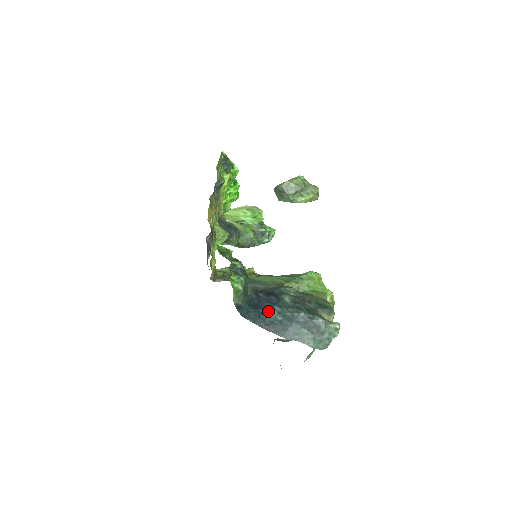
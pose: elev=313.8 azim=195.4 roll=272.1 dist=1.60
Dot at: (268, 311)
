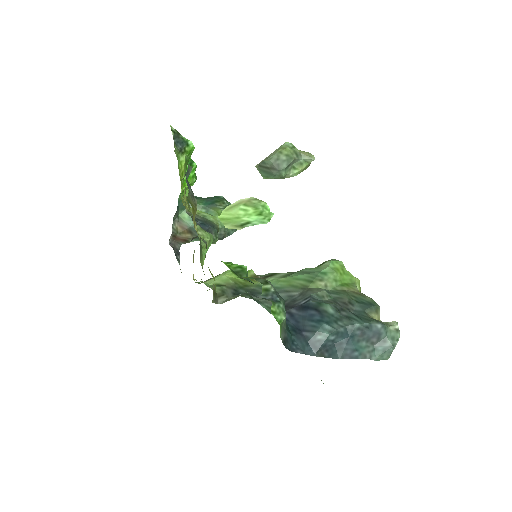
Dot at: (316, 333)
